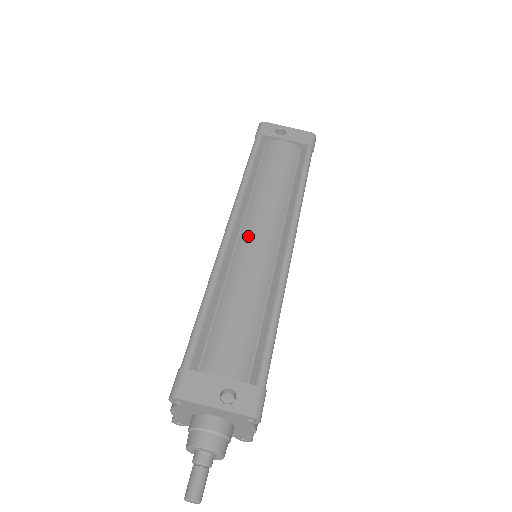
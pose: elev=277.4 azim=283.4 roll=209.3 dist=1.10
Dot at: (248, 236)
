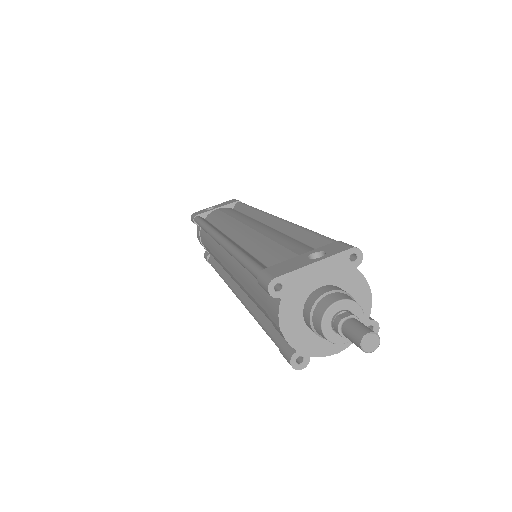
Dot at: (238, 231)
